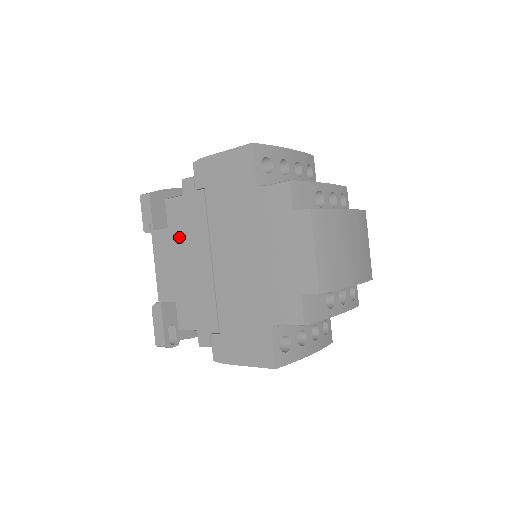
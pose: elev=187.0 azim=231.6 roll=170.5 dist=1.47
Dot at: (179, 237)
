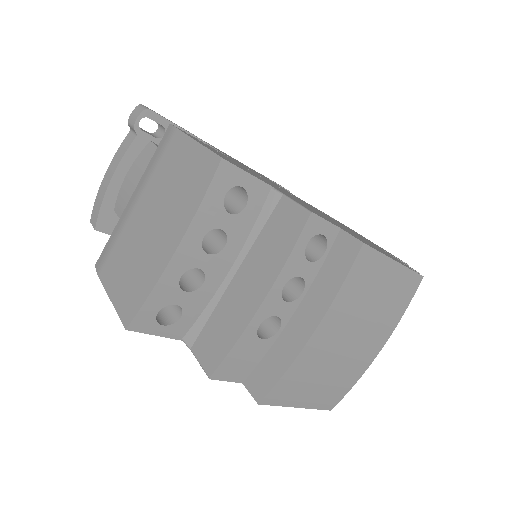
Dot at: occluded
